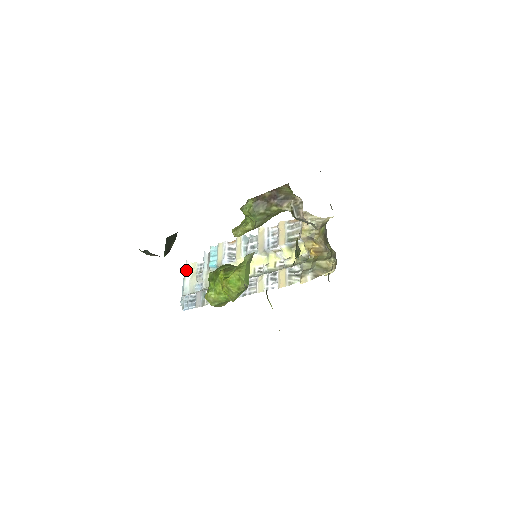
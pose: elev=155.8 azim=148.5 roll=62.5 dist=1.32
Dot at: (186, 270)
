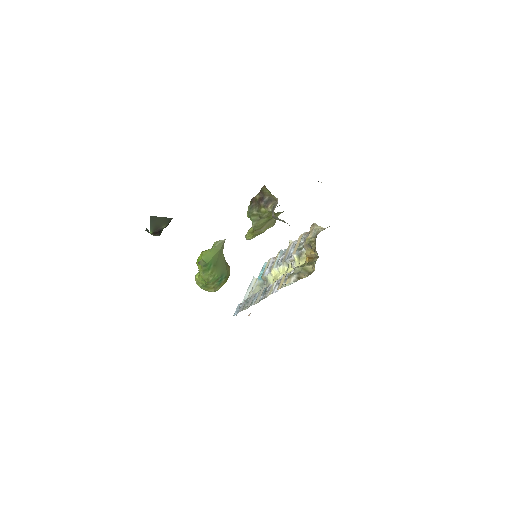
Dot at: (250, 284)
